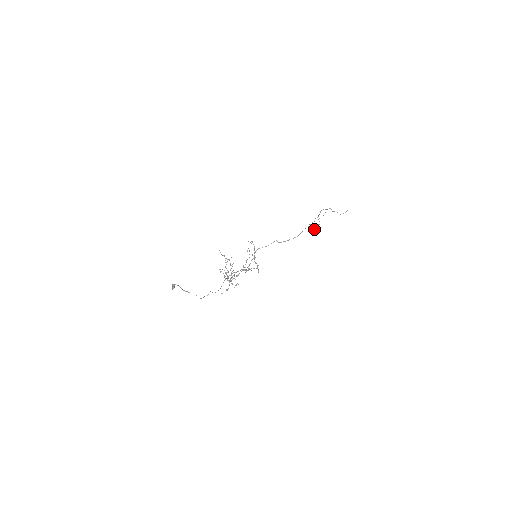
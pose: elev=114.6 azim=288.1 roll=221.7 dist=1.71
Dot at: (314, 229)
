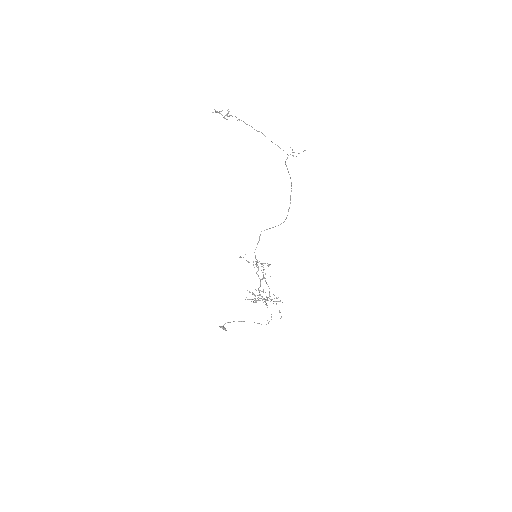
Dot at: occluded
